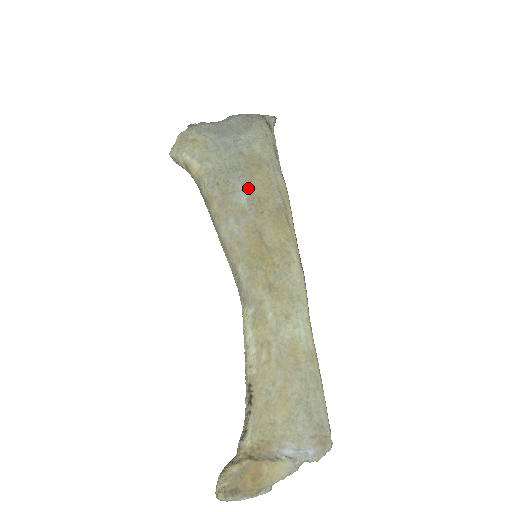
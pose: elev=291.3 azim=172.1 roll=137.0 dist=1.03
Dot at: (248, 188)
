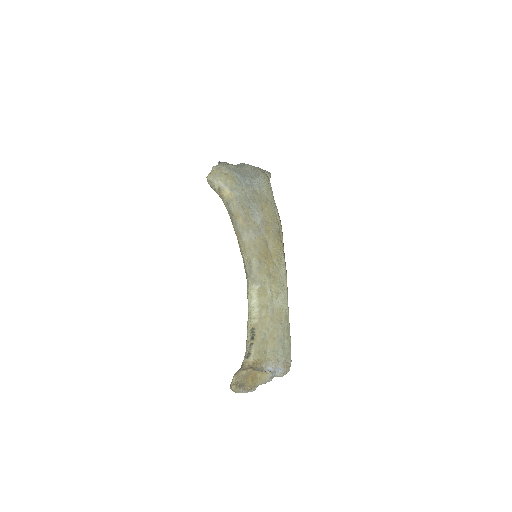
Dot at: (261, 214)
